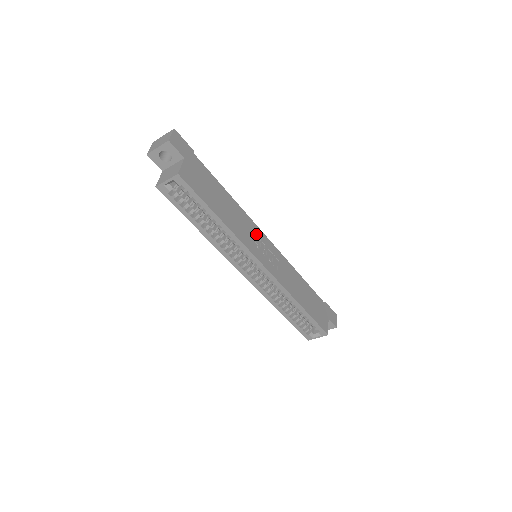
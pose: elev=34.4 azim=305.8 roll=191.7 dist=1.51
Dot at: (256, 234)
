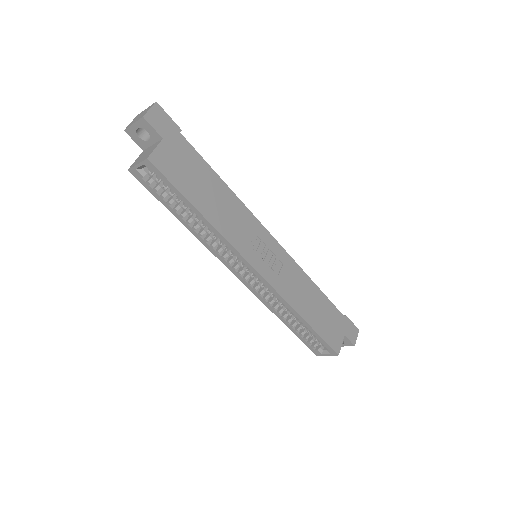
Dot at: (255, 232)
